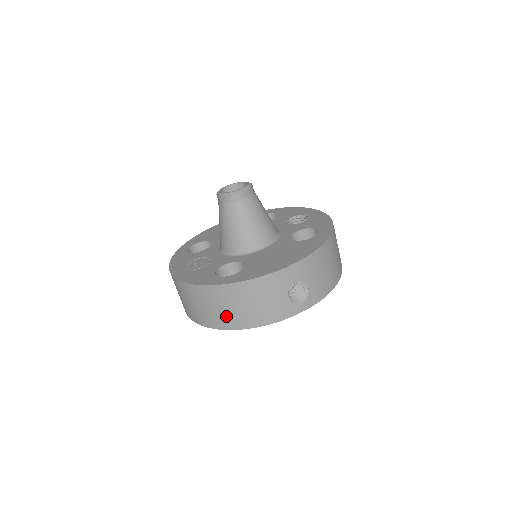
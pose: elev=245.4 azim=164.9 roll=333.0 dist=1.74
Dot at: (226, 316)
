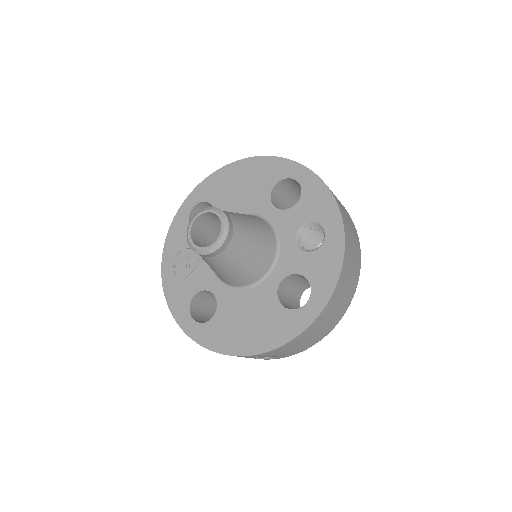
Dot at: occluded
